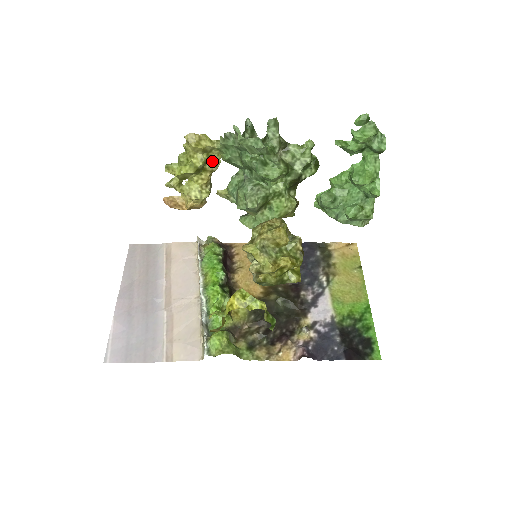
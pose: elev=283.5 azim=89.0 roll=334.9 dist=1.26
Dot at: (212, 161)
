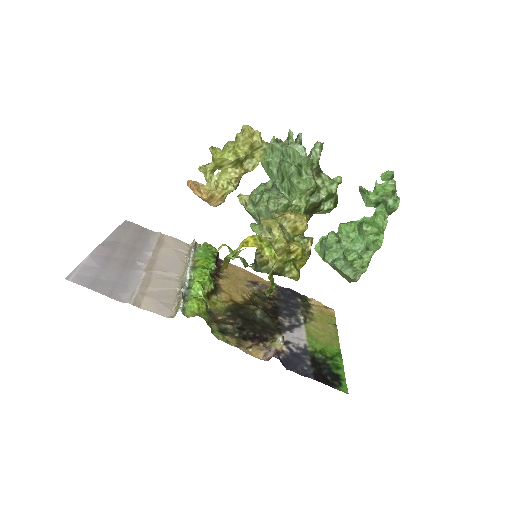
Dot at: (252, 161)
